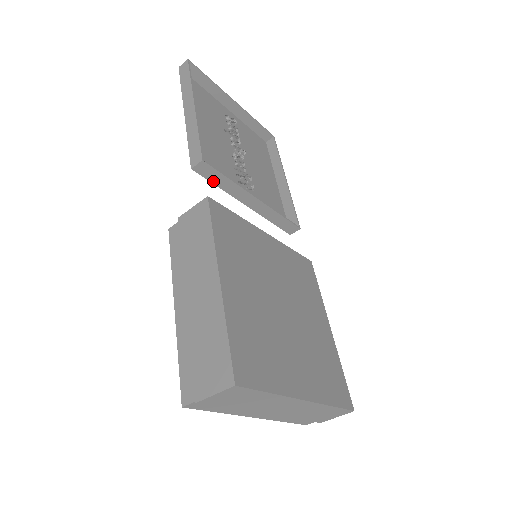
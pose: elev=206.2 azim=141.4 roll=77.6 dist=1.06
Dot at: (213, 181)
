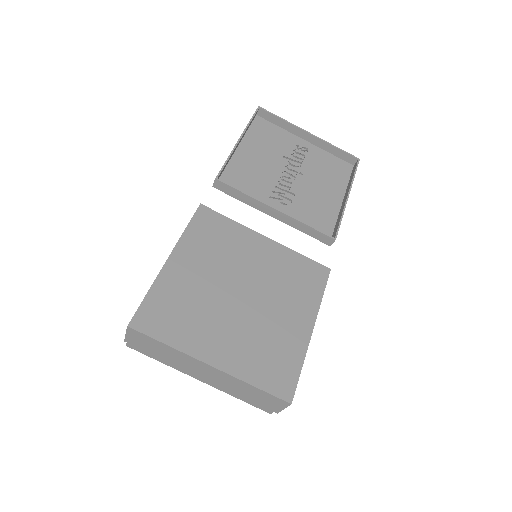
Dot at: (233, 195)
